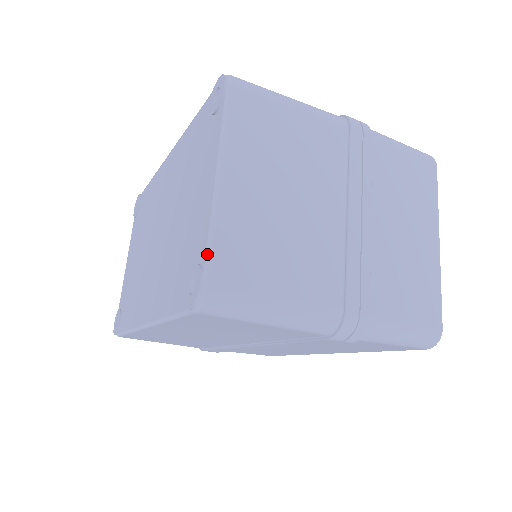
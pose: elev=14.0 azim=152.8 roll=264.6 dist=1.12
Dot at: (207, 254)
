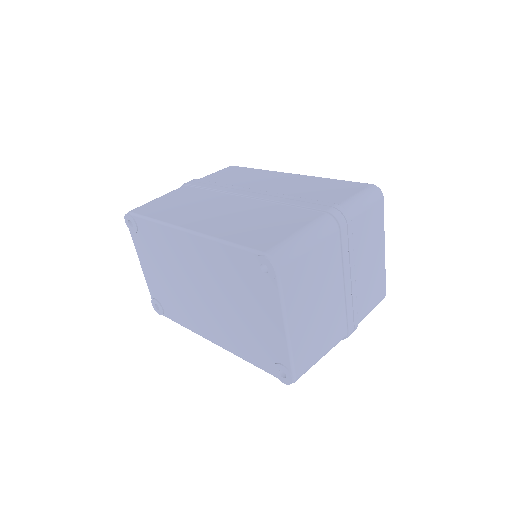
Dot at: (292, 366)
